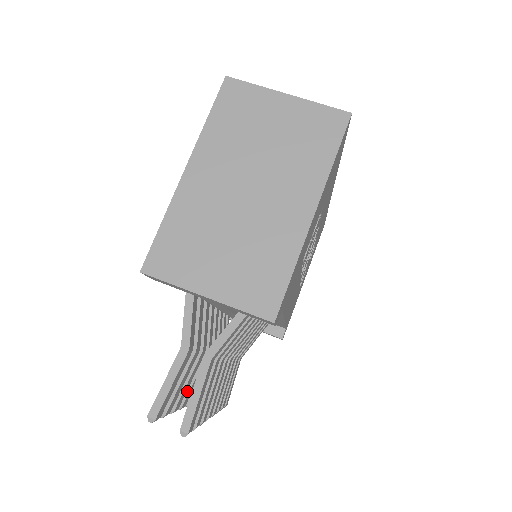
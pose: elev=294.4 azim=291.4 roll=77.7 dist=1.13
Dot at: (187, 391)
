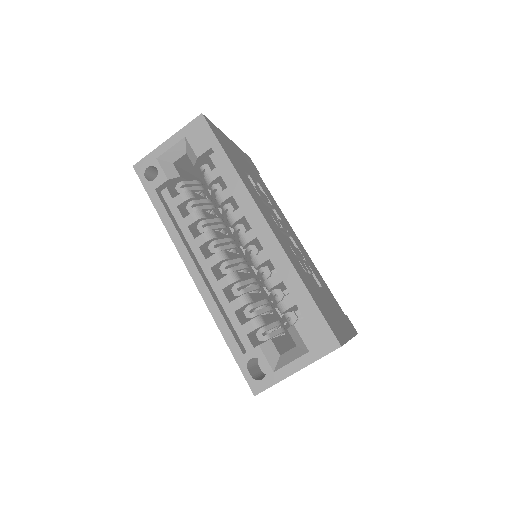
Dot at: occluded
